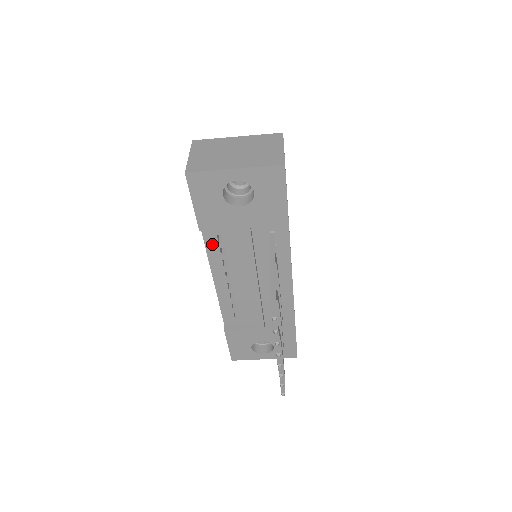
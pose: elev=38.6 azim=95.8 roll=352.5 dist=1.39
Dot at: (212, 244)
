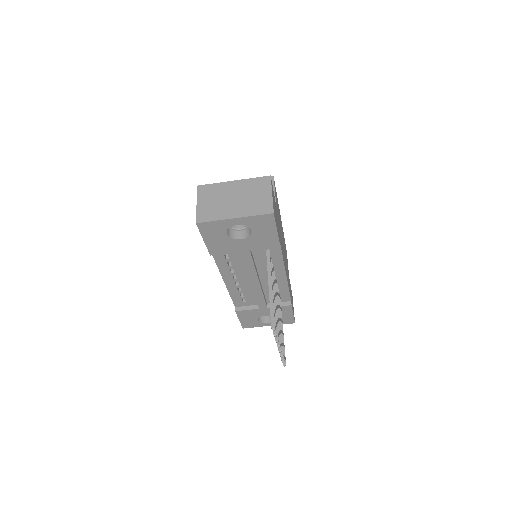
Dot at: (221, 260)
